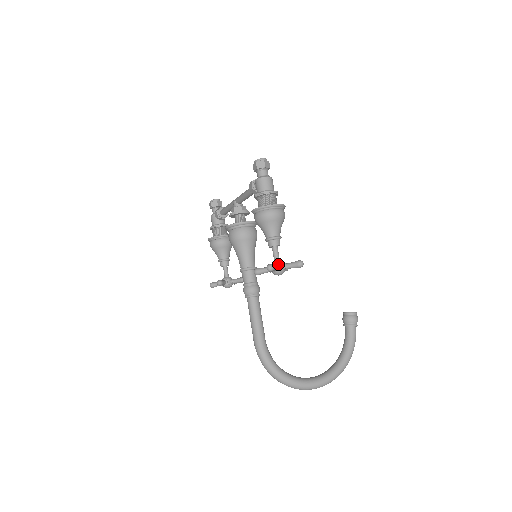
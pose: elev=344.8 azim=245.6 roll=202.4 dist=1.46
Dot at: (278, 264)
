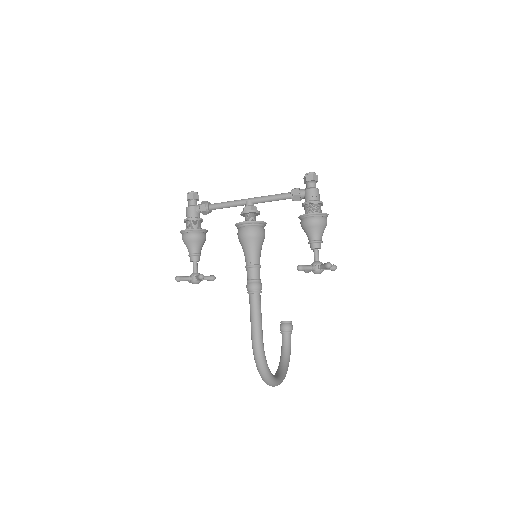
Dot at: occluded
